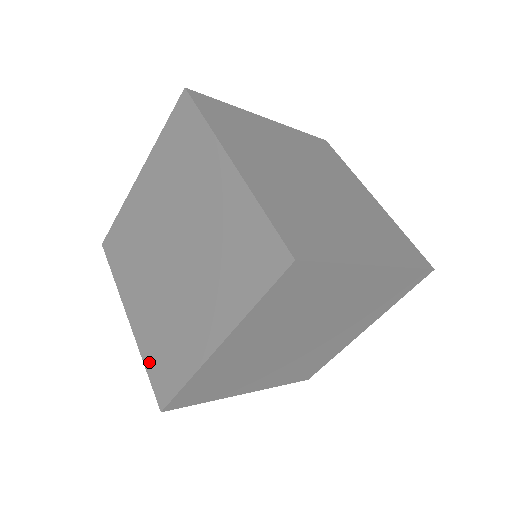
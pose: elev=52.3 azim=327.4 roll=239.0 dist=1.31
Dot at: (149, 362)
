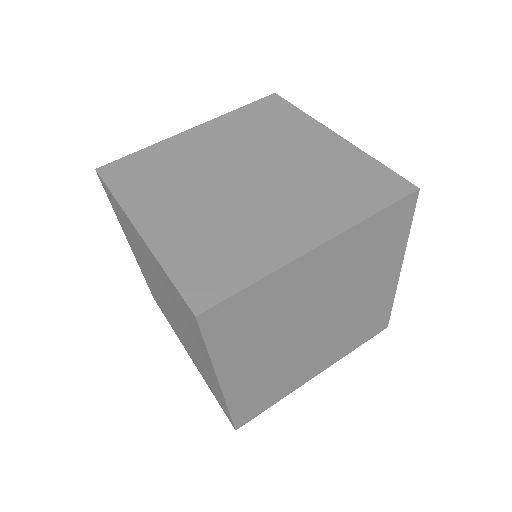
Dot at: (212, 391)
